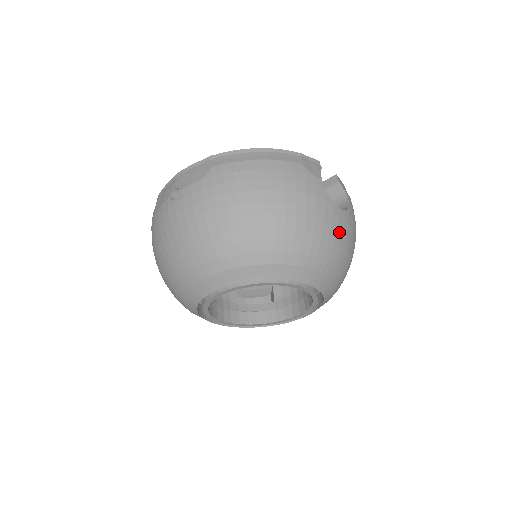
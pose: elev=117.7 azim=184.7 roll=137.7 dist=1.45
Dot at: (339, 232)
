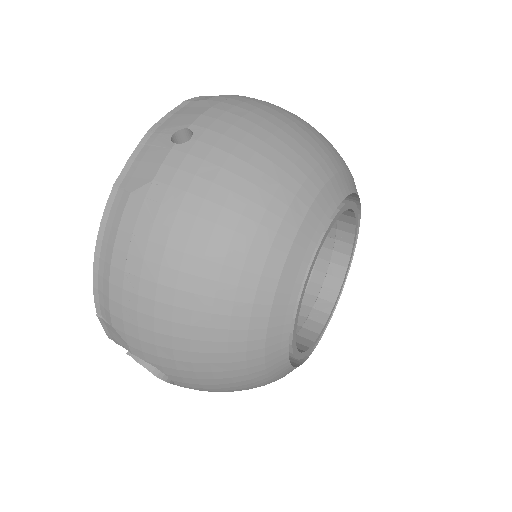
Dot at: occluded
